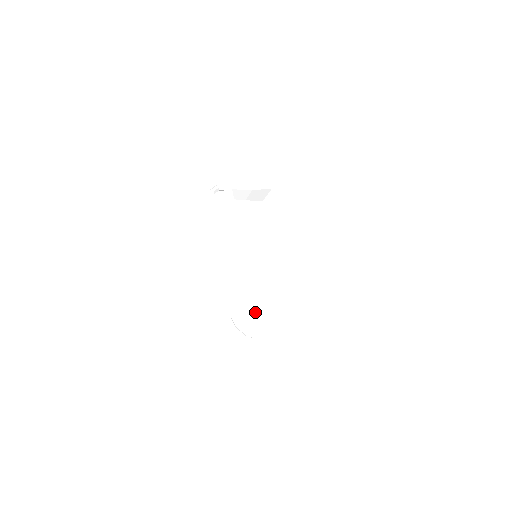
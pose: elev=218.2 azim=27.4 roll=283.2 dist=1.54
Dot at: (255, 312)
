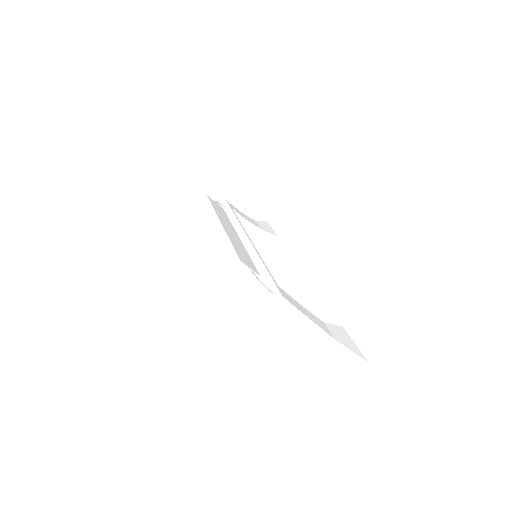
Dot at: (268, 277)
